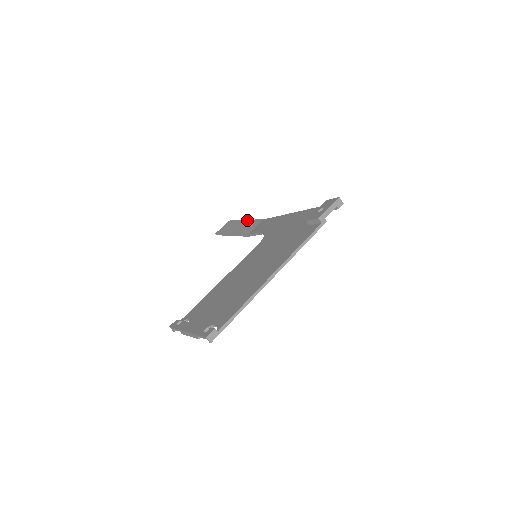
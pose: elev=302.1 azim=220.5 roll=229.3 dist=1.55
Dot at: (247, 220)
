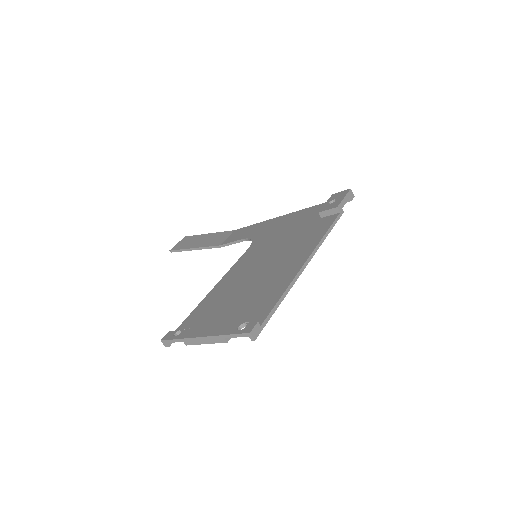
Dot at: (211, 233)
